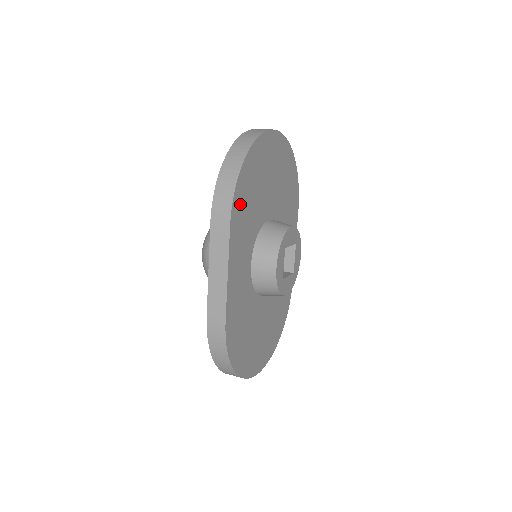
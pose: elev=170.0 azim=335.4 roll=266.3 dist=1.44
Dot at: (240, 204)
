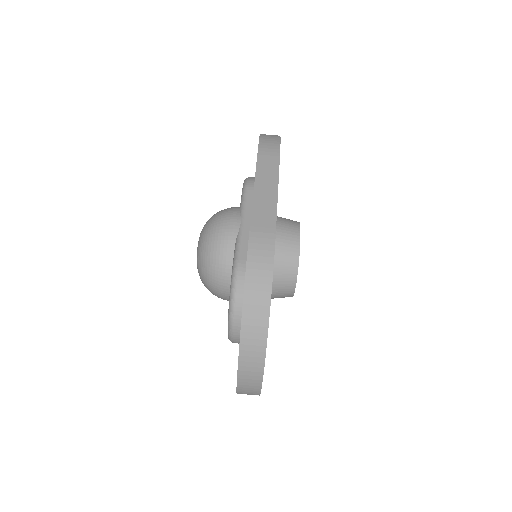
Dot at: occluded
